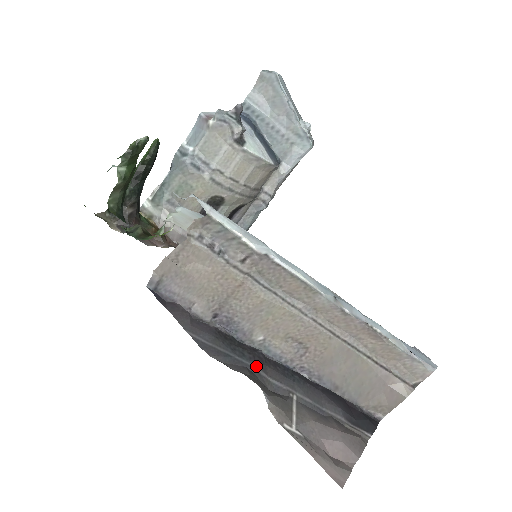
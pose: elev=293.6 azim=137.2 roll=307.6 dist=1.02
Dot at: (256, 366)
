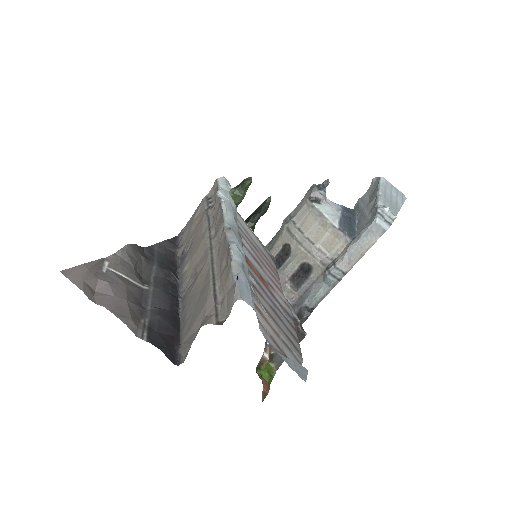
Dot at: (157, 267)
